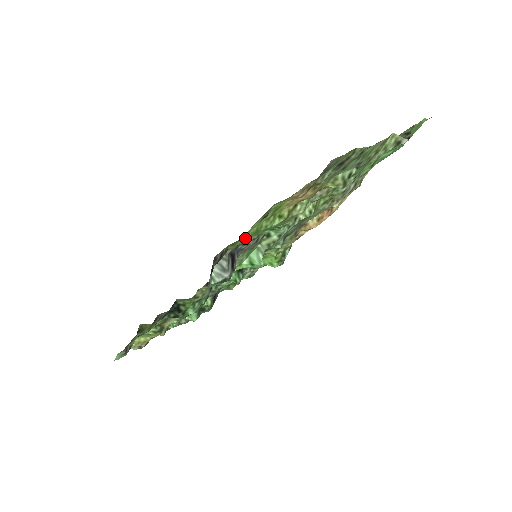
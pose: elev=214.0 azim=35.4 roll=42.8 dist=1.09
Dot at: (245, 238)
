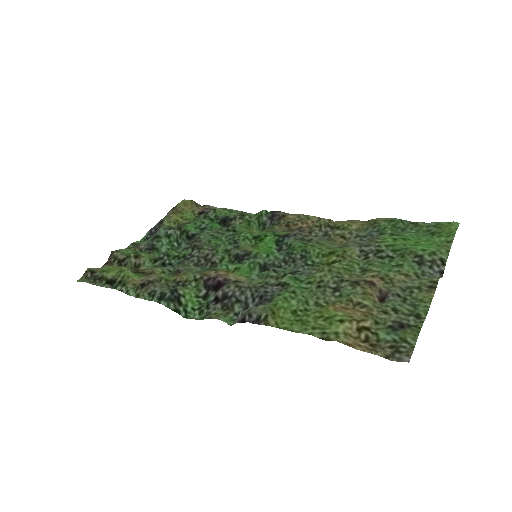
Dot at: (289, 323)
